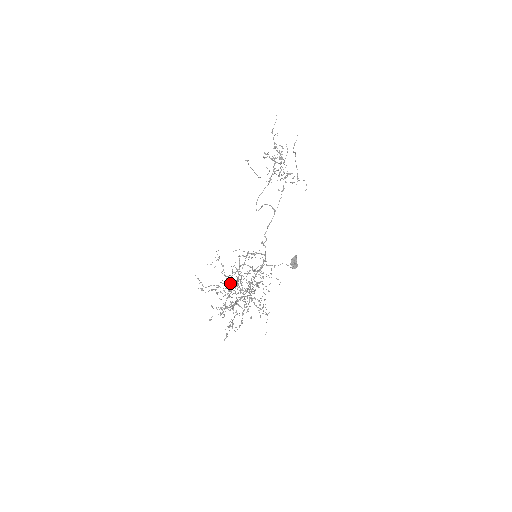
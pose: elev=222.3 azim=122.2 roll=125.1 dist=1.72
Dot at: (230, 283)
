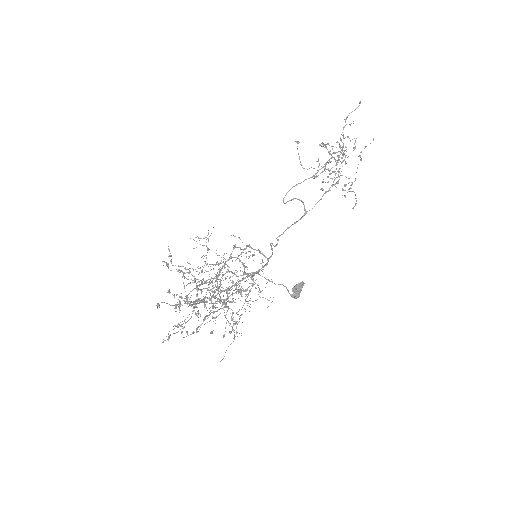
Dot at: occluded
